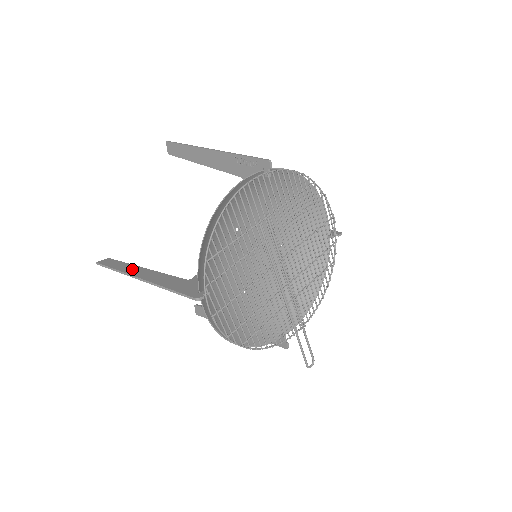
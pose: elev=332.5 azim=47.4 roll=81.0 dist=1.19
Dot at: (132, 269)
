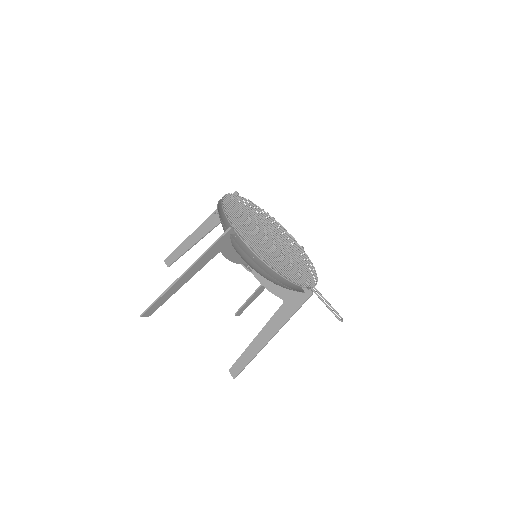
Dot at: (173, 287)
